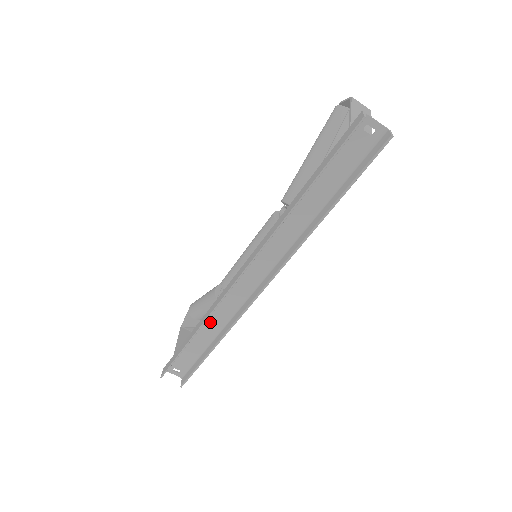
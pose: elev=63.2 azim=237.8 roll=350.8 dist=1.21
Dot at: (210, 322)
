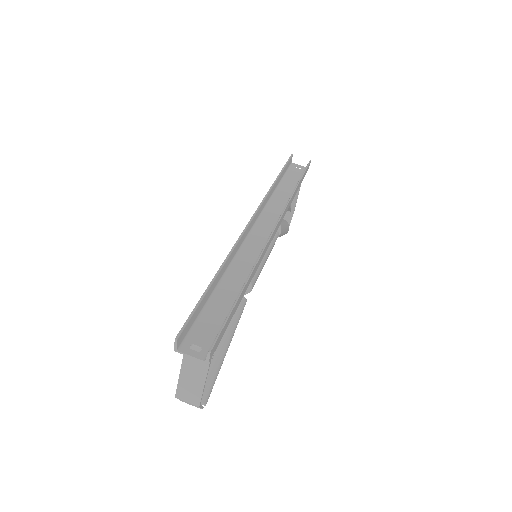
Dot at: (232, 274)
